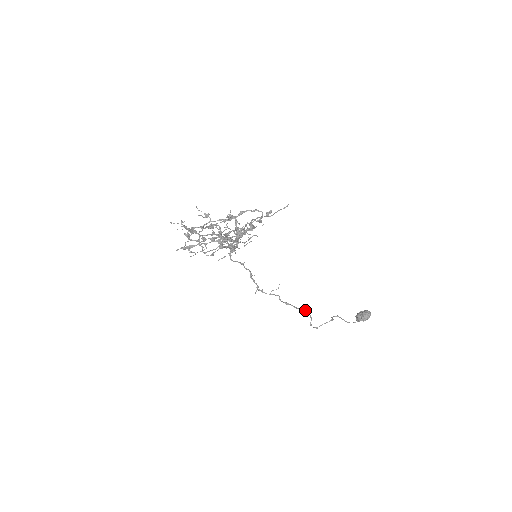
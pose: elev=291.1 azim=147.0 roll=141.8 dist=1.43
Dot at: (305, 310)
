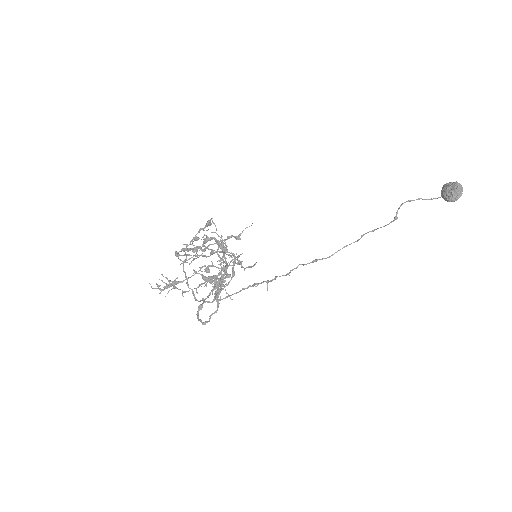
Dot at: (344, 247)
